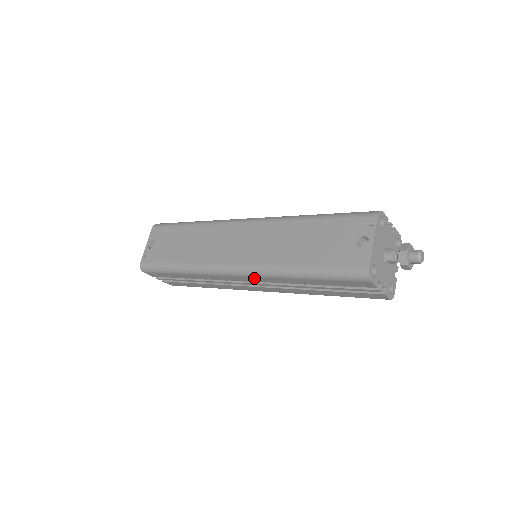
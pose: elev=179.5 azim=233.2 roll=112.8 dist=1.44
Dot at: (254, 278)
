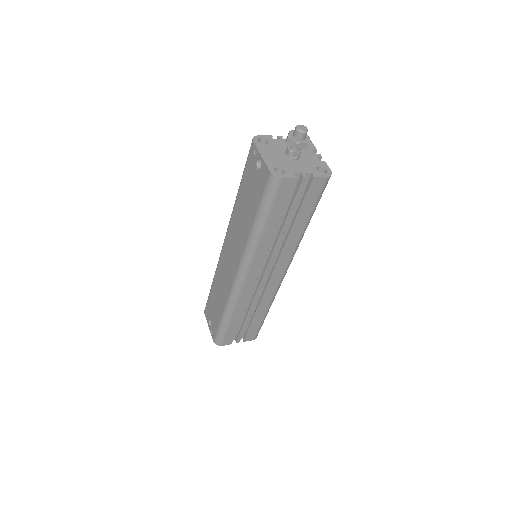
Dot at: (253, 267)
